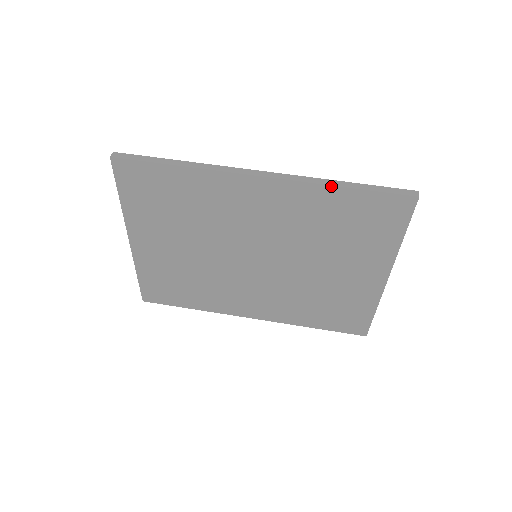
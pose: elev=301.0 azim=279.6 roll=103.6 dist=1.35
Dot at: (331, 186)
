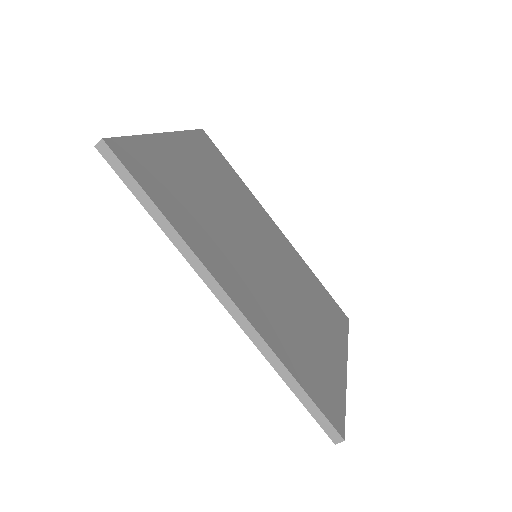
Dot at: (274, 368)
